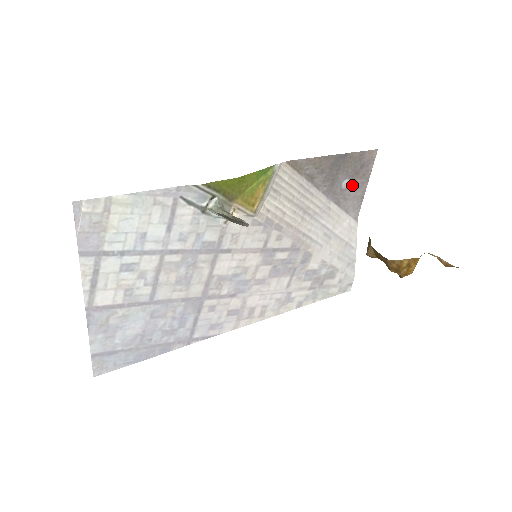
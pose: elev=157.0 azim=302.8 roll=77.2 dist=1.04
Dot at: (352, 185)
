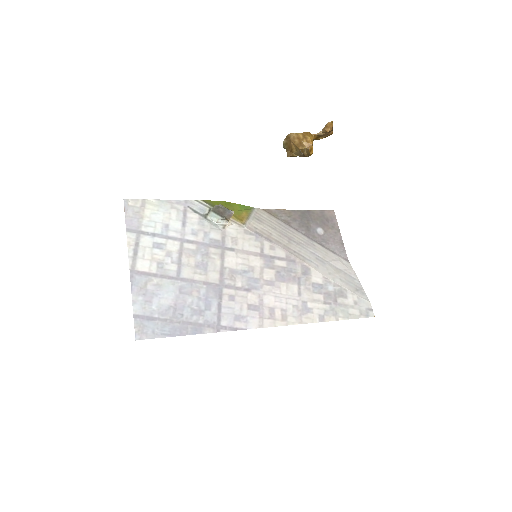
Dot at: (327, 234)
